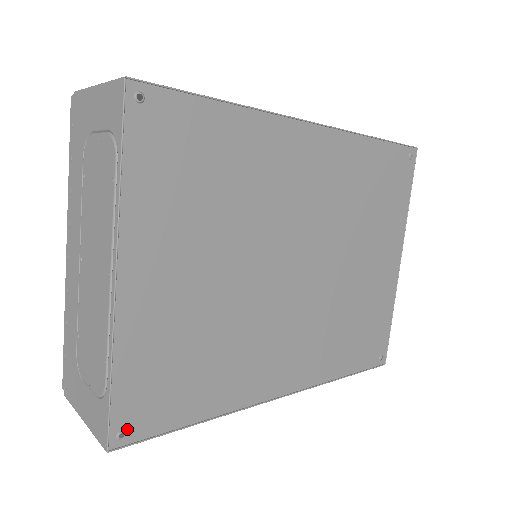
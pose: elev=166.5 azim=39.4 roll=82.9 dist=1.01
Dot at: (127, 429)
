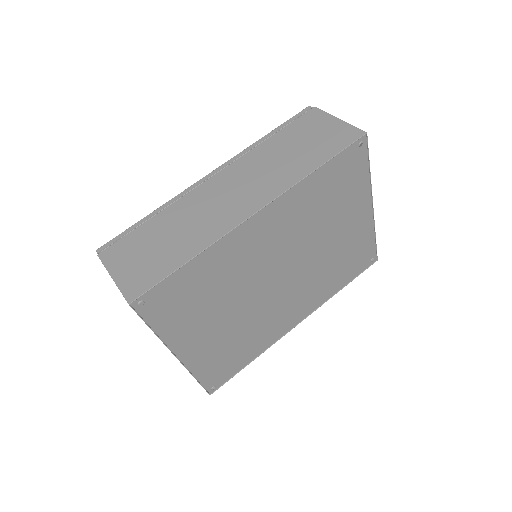
Dot at: (215, 385)
